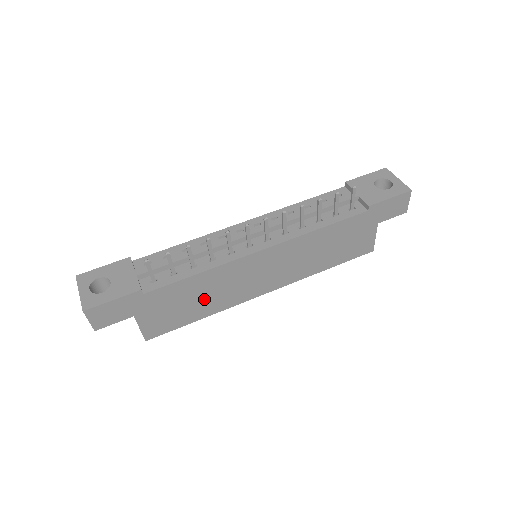
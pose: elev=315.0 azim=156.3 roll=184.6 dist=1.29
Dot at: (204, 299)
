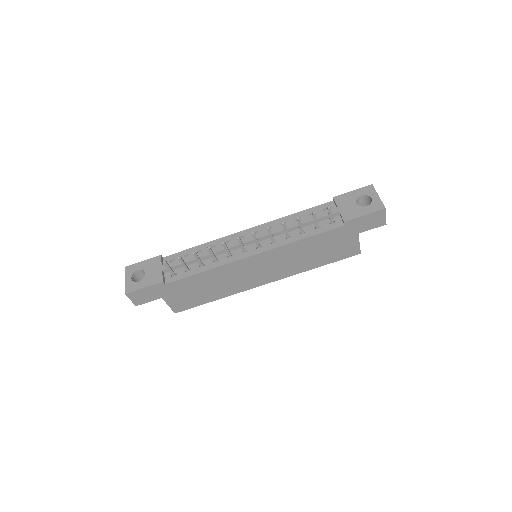
Dot at: (213, 288)
